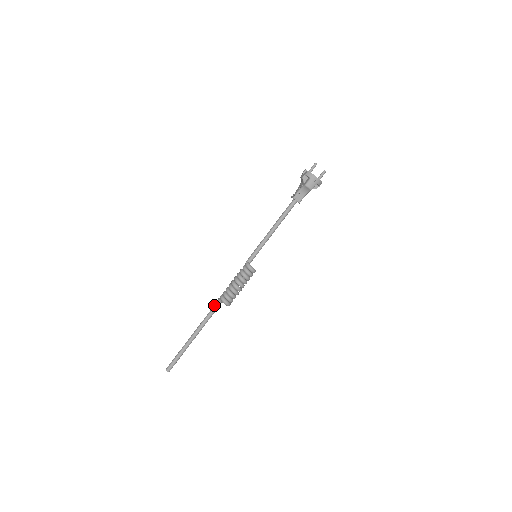
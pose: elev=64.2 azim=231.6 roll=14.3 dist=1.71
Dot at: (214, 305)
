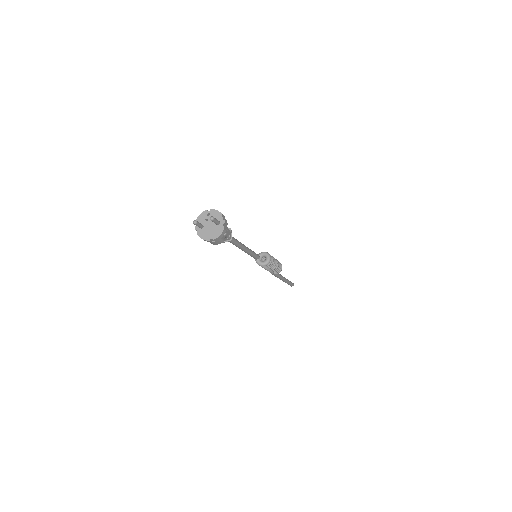
Dot at: occluded
